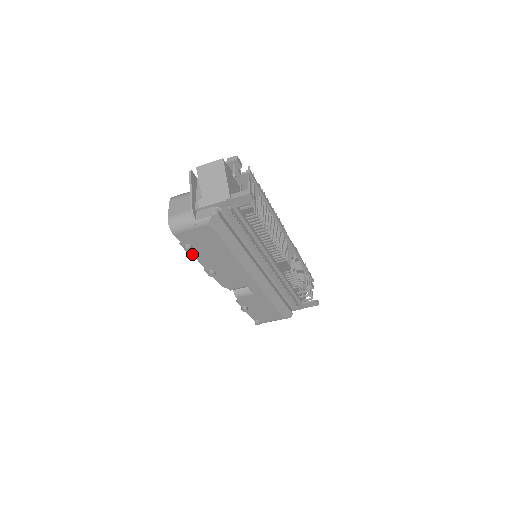
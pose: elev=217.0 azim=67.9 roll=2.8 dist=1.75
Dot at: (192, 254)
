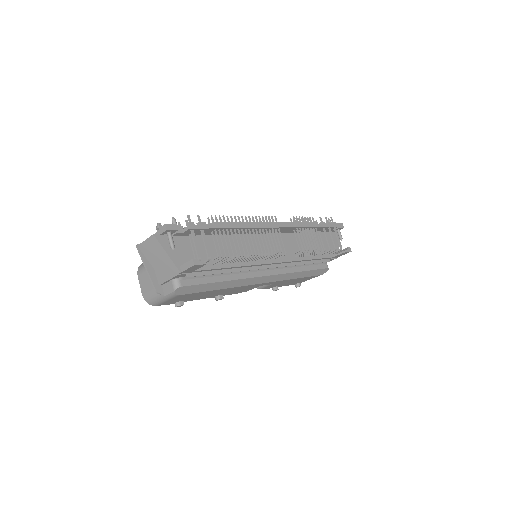
Dot at: occluded
